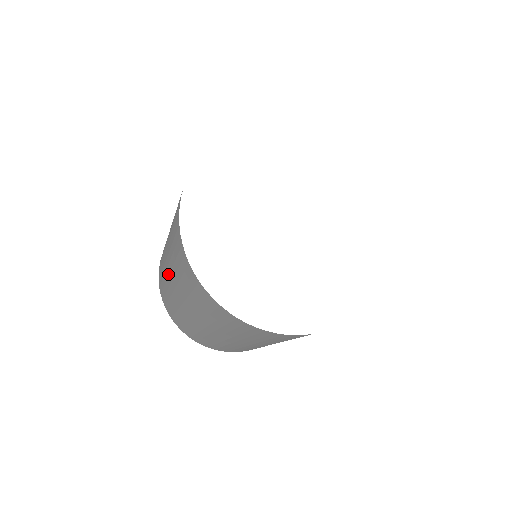
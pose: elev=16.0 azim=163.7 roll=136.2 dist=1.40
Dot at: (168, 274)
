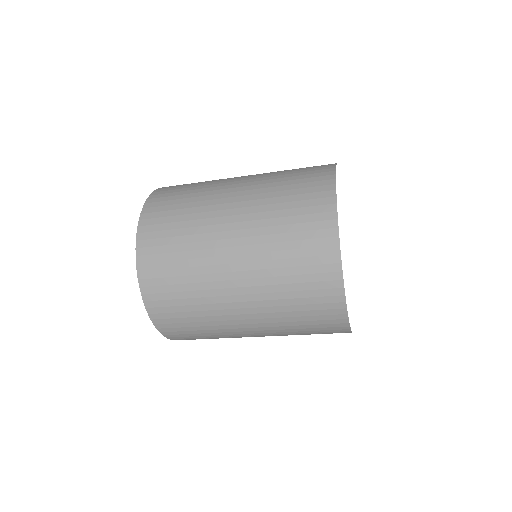
Dot at: (227, 237)
